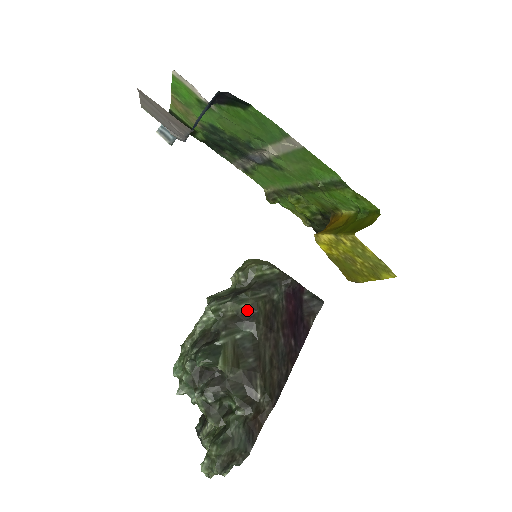
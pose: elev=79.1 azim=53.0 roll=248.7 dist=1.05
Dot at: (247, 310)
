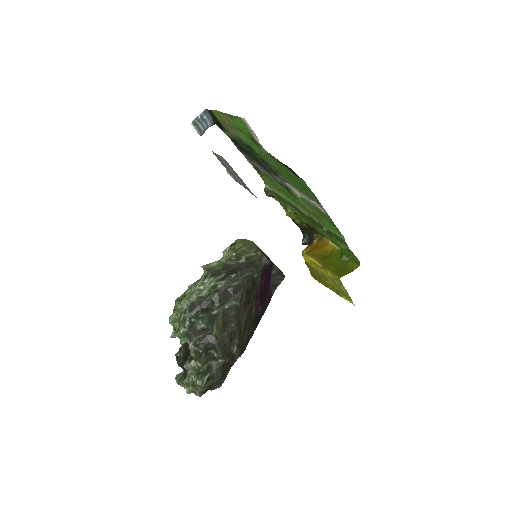
Dot at: (236, 287)
